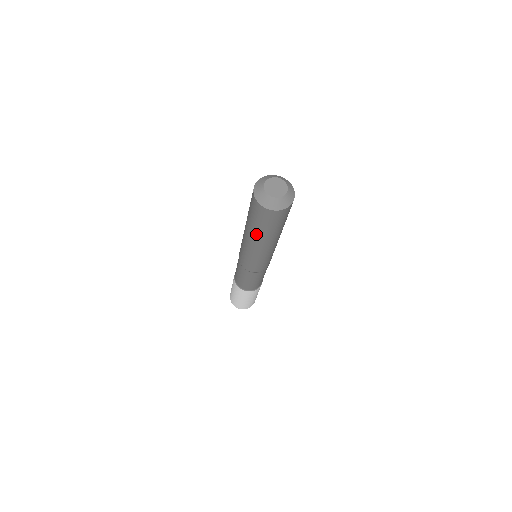
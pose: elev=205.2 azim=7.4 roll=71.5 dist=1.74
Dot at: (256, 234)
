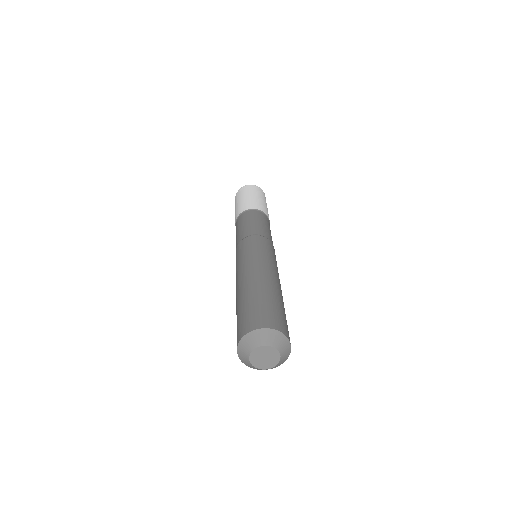
Dot at: occluded
